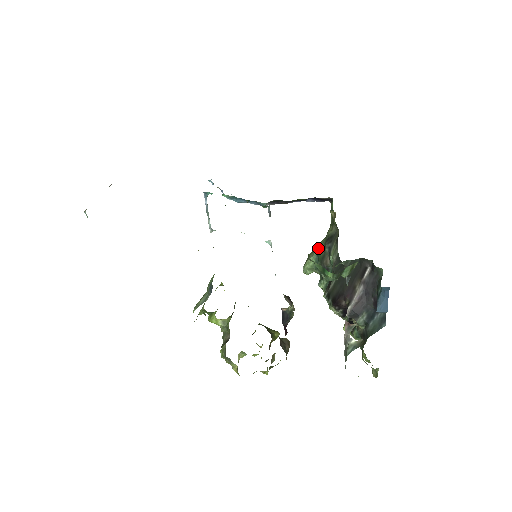
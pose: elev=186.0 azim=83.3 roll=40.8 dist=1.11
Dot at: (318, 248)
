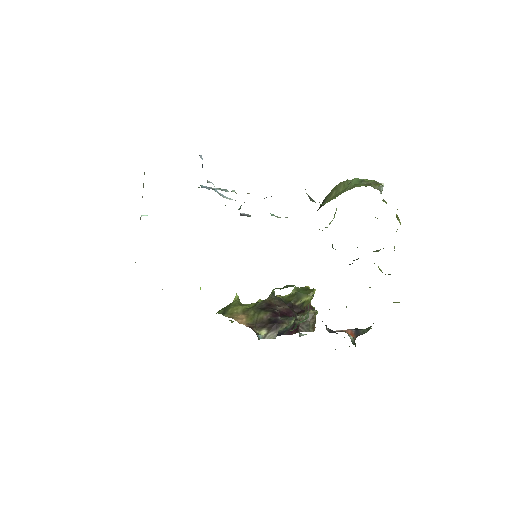
Dot at: occluded
